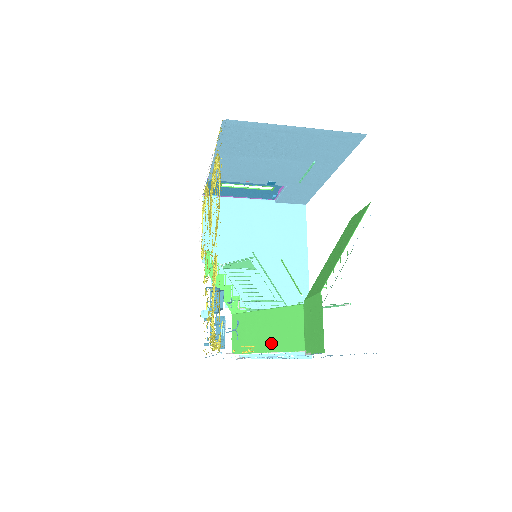
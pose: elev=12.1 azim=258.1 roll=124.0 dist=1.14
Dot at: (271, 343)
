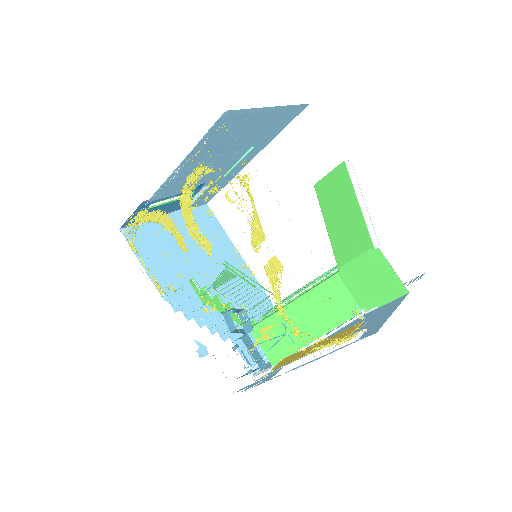
Dot at: (319, 327)
